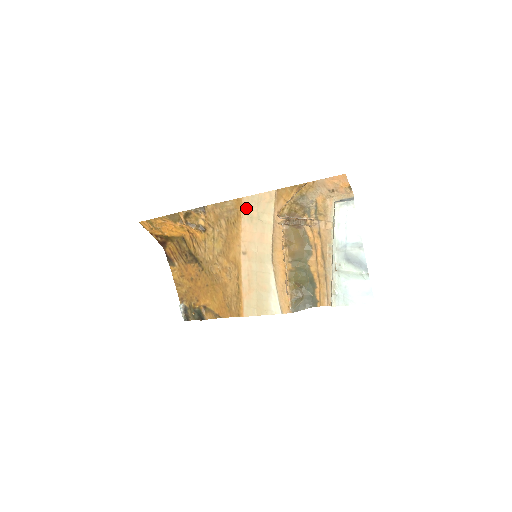
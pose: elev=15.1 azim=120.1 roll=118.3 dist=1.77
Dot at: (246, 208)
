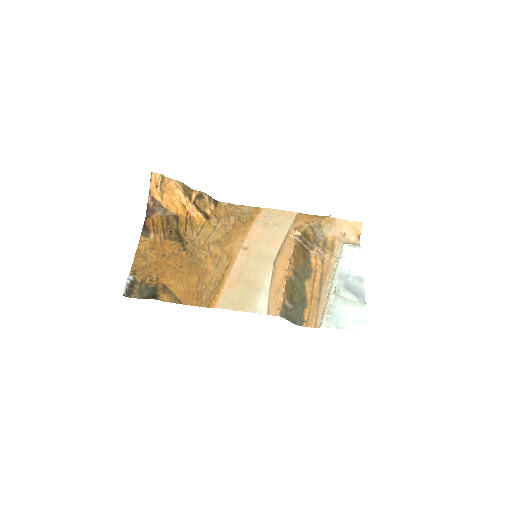
Dot at: (264, 215)
